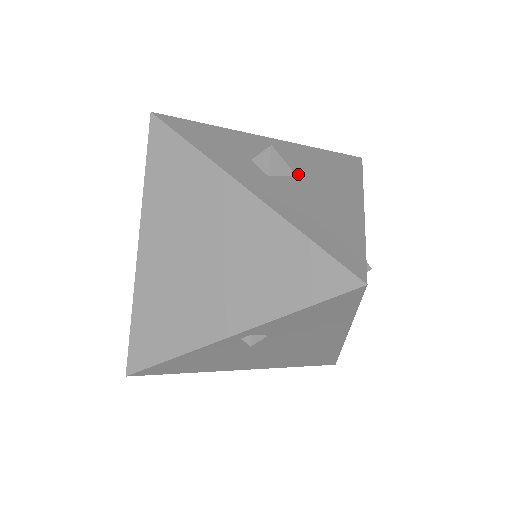
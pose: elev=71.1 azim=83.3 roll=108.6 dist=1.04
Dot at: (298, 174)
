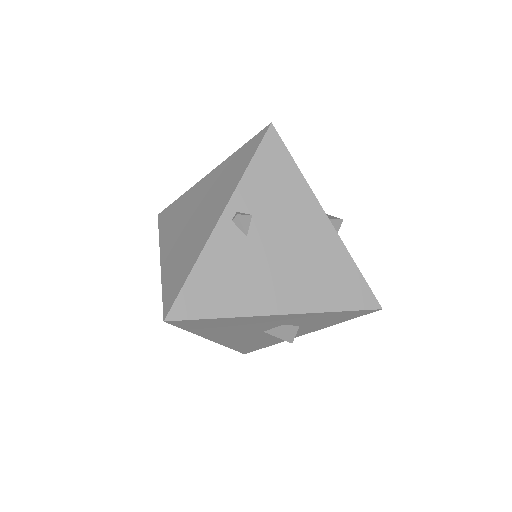
Dot at: occluded
